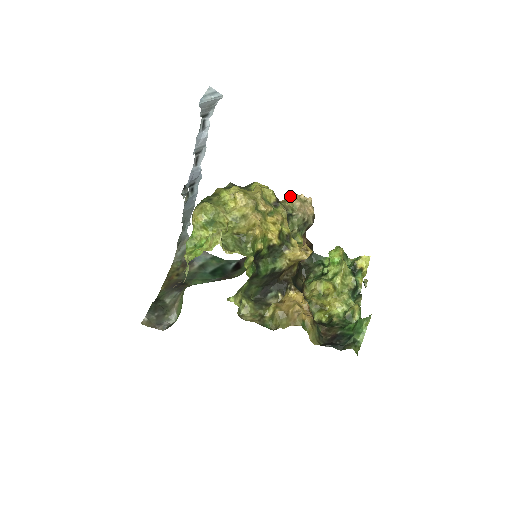
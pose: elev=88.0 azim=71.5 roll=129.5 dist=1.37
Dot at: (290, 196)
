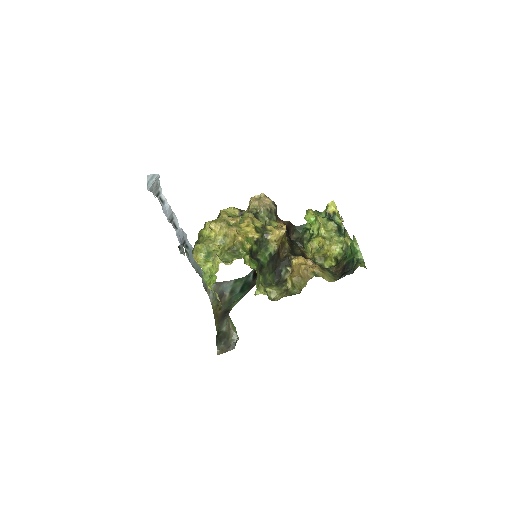
Dot at: (249, 202)
